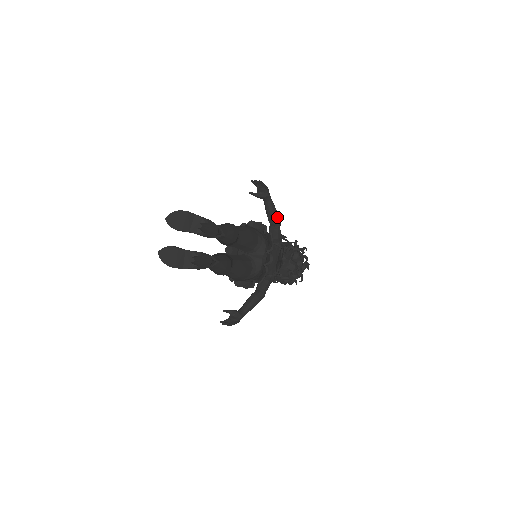
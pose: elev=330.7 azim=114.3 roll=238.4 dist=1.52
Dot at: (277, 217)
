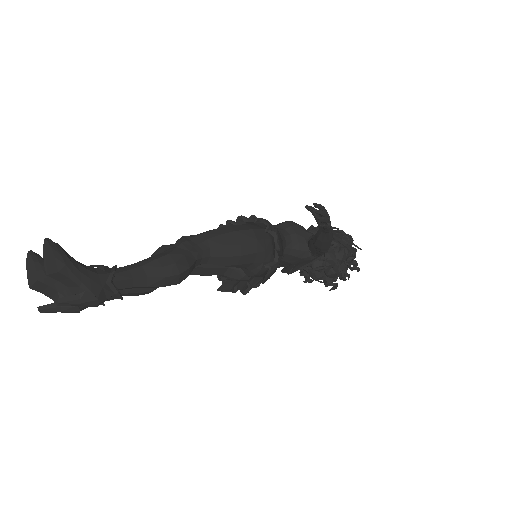
Dot at: (323, 248)
